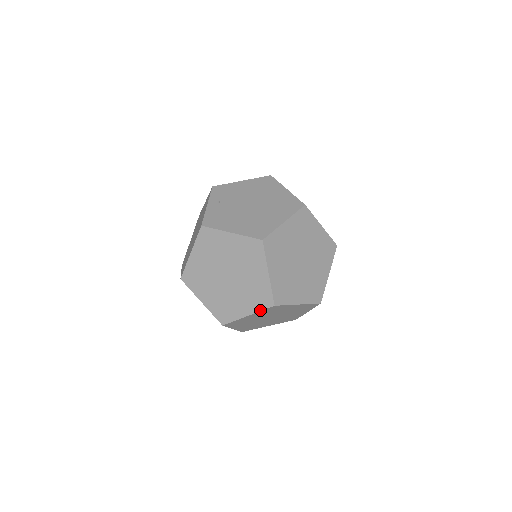
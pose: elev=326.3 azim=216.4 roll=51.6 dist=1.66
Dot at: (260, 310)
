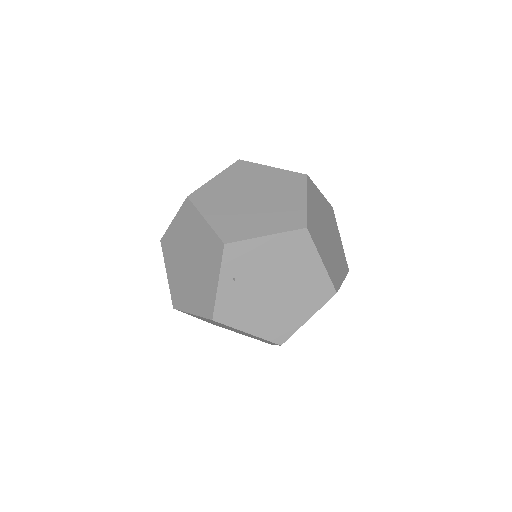
Dot at: occluded
